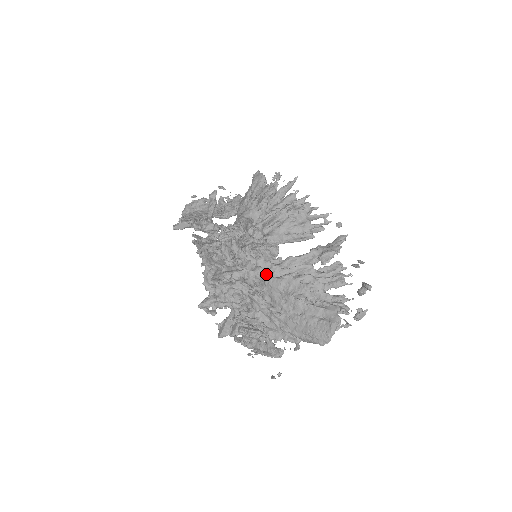
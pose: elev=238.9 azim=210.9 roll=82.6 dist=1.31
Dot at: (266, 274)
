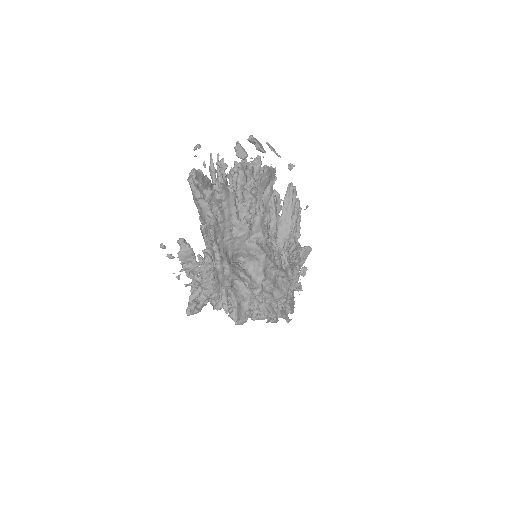
Dot at: occluded
